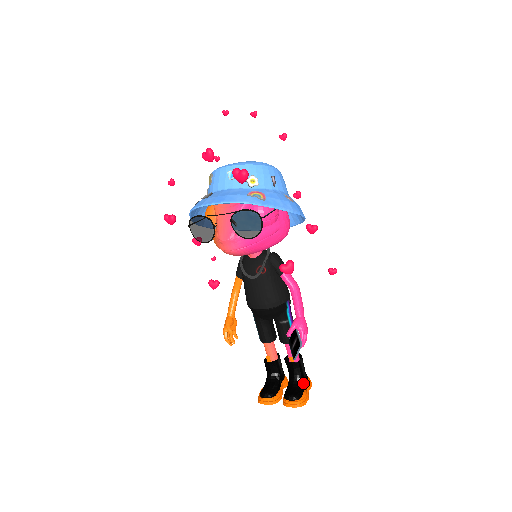
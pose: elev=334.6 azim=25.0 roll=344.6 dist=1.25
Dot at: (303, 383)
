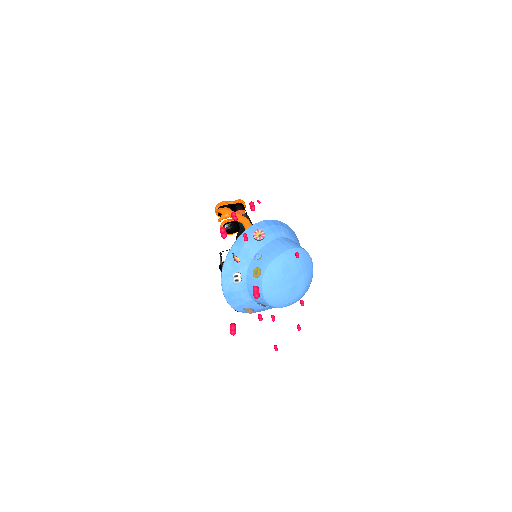
Dot at: occluded
